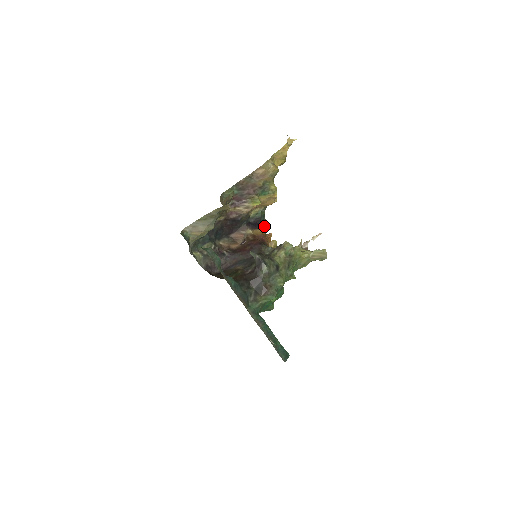
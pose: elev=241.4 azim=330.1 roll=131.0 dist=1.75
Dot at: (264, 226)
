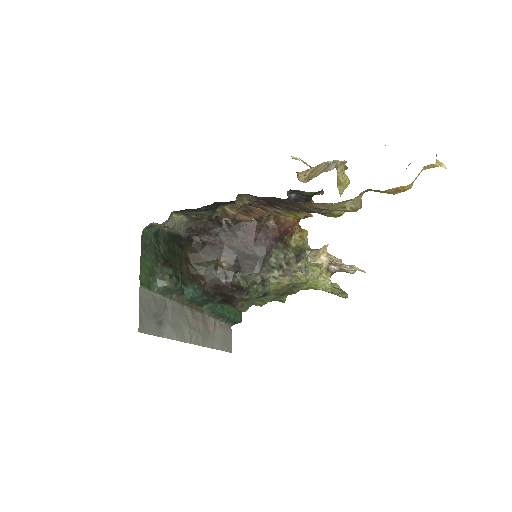
Dot at: occluded
